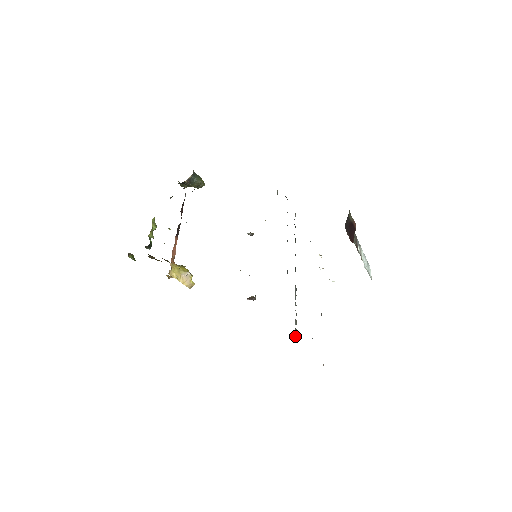
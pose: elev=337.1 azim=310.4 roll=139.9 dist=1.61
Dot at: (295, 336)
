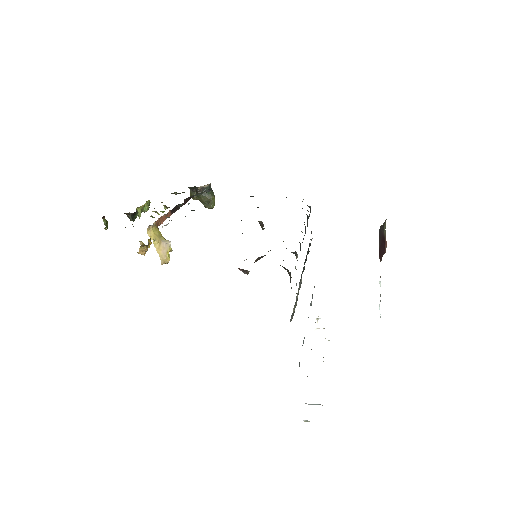
Dot at: (290, 319)
